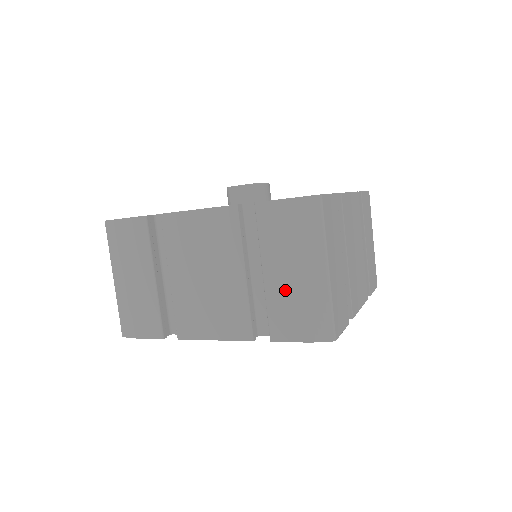
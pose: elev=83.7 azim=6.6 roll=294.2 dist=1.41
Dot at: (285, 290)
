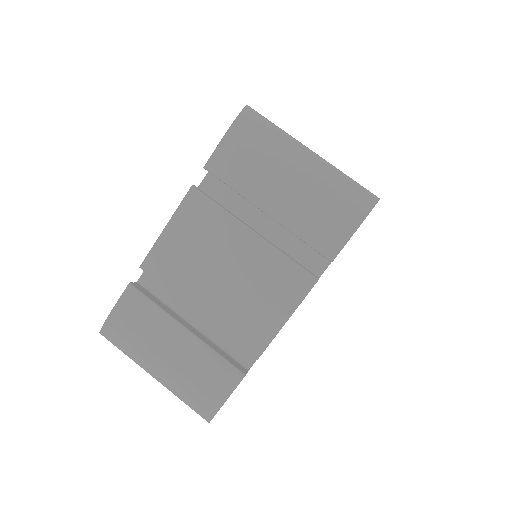
Dot at: (297, 205)
